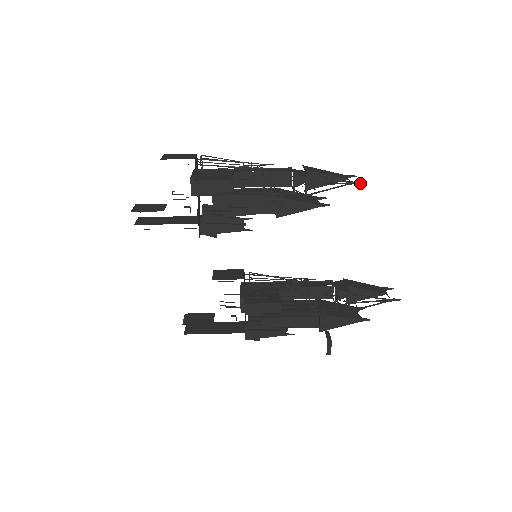
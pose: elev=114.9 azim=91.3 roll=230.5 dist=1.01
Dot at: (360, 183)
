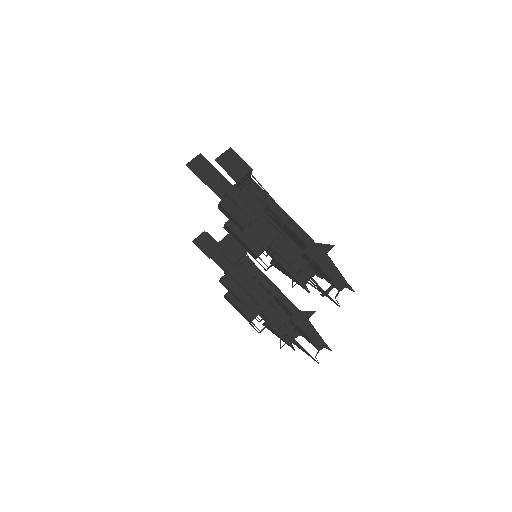
Dot at: (339, 306)
